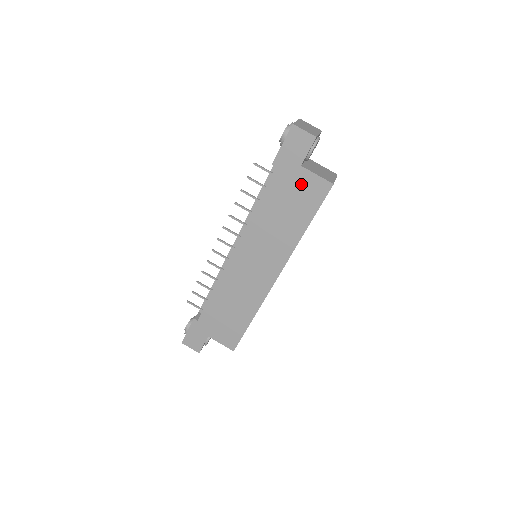
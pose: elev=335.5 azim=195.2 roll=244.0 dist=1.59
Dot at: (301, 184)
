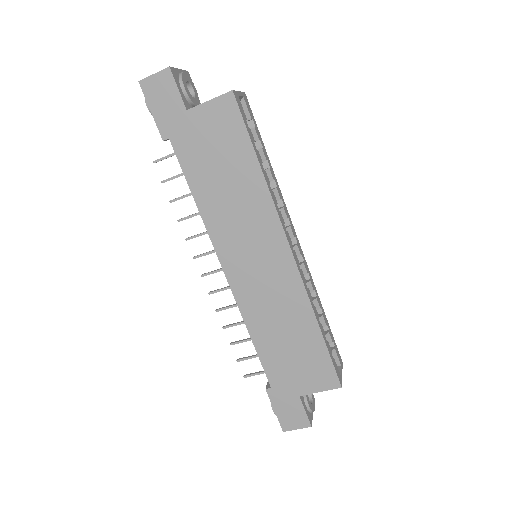
Dot at: (206, 128)
